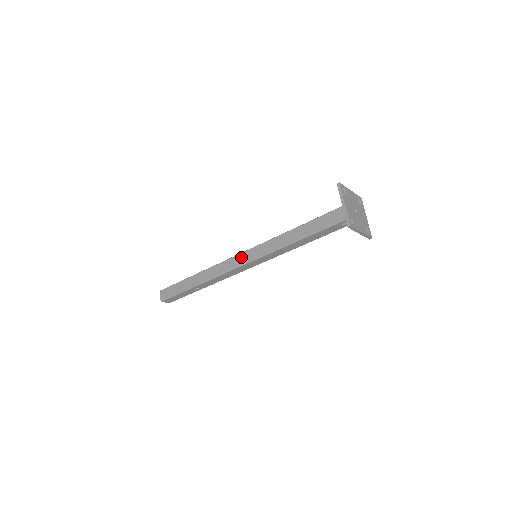
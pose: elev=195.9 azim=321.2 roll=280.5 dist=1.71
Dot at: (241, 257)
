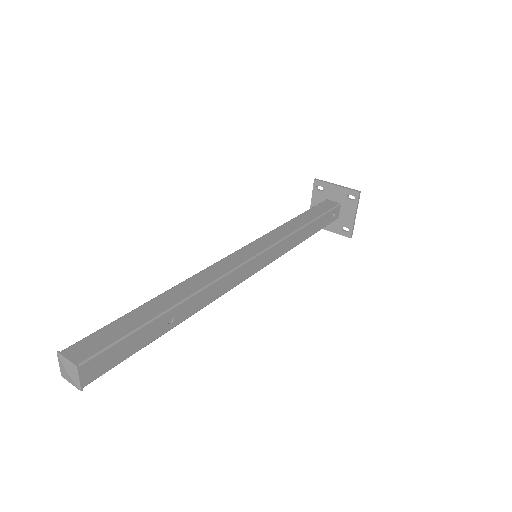
Dot at: (242, 252)
